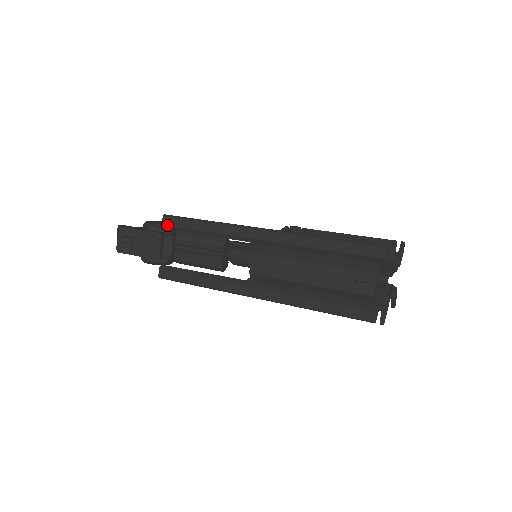
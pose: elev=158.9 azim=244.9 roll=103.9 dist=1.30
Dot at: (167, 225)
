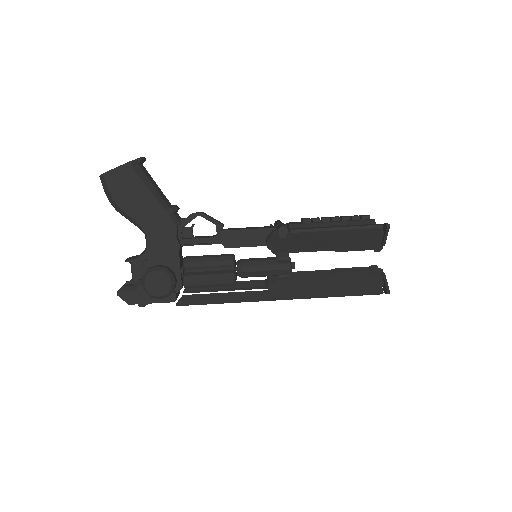
Dot at: occluded
